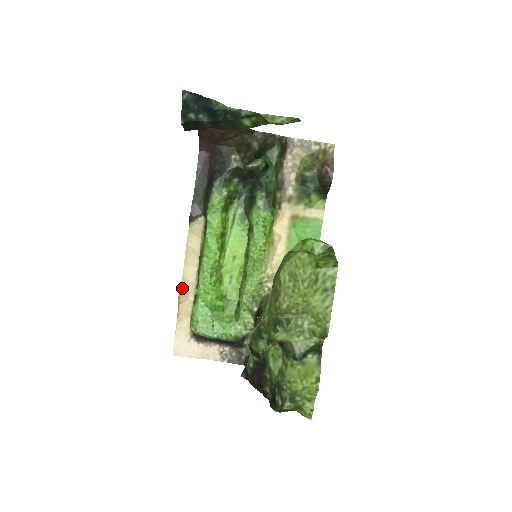
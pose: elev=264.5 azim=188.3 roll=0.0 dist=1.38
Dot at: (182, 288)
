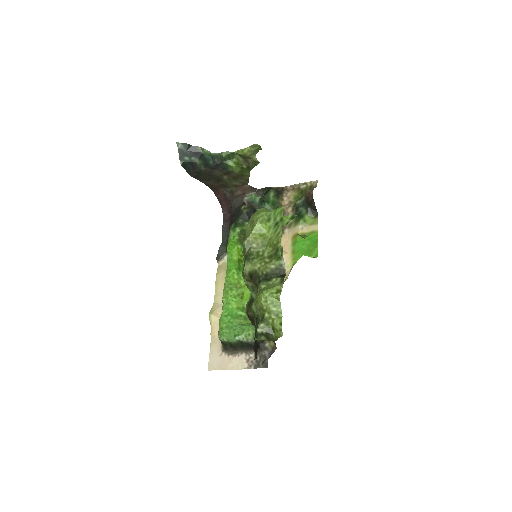
Dot at: (213, 309)
